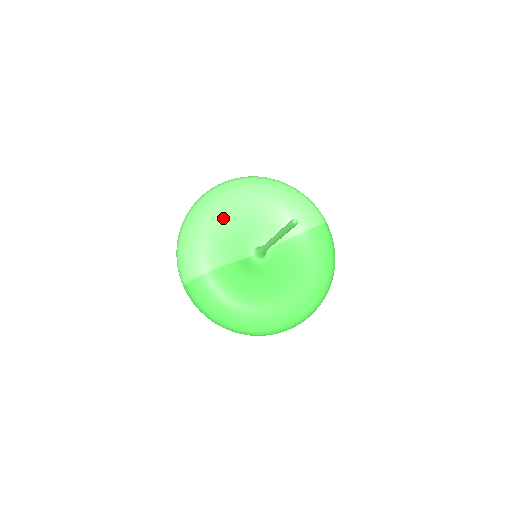
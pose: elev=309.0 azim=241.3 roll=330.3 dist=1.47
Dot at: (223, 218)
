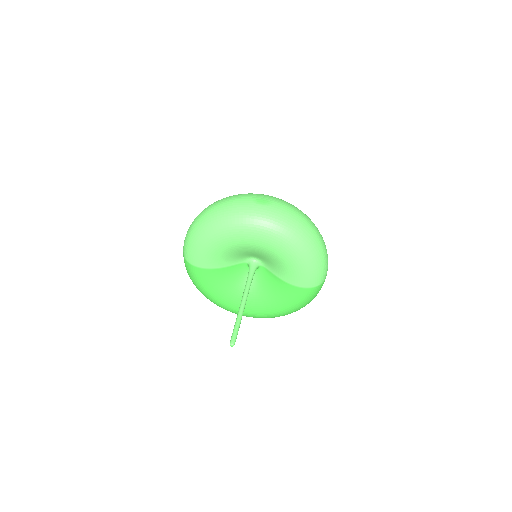
Dot at: (230, 244)
